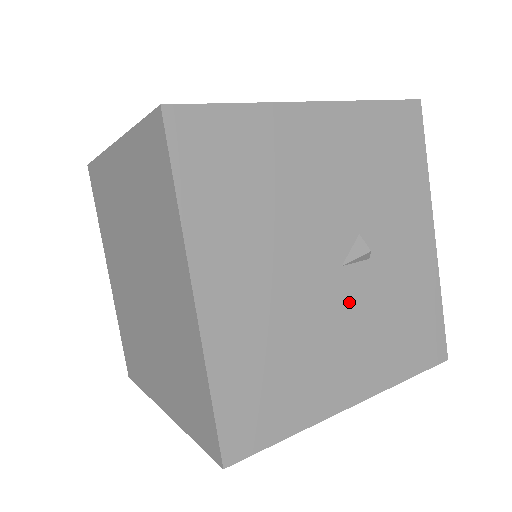
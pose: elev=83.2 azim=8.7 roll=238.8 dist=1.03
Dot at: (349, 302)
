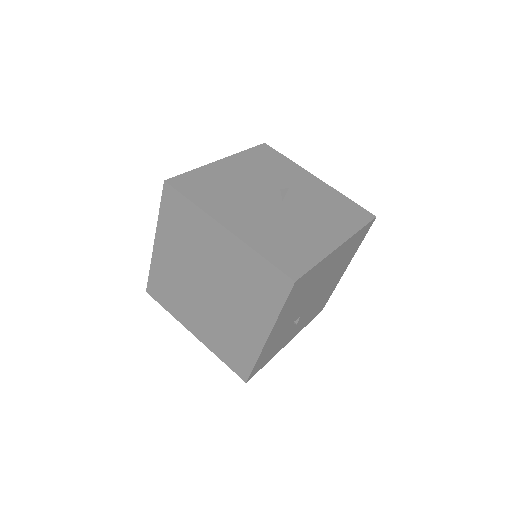
Dot at: (299, 211)
